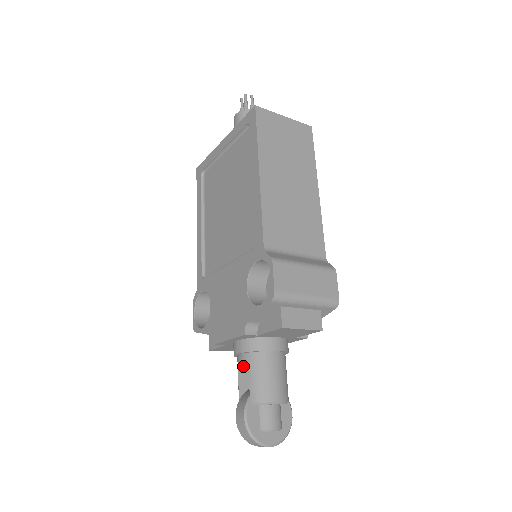
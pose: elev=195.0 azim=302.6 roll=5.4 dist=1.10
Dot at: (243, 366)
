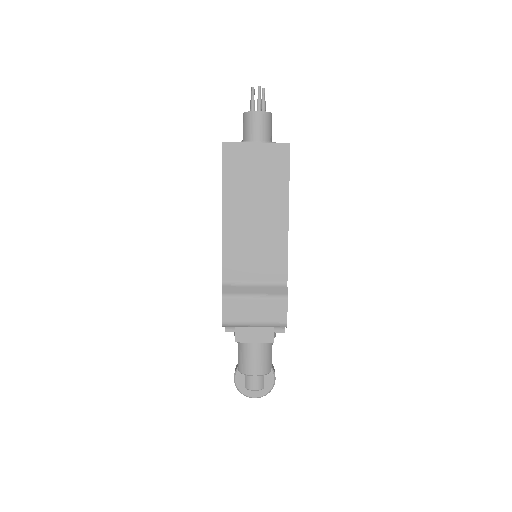
Dot at: occluded
